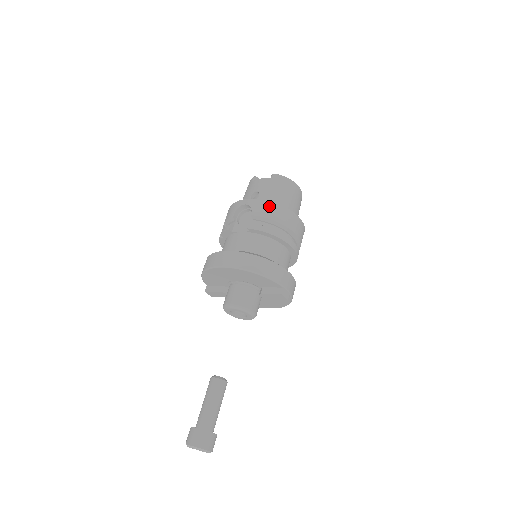
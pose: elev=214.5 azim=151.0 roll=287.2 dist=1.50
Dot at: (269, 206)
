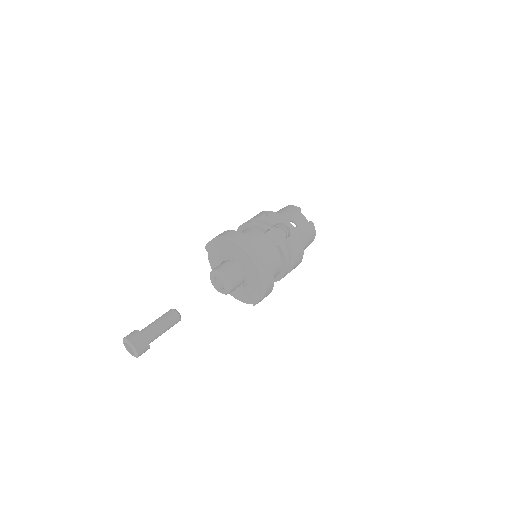
Dot at: (299, 244)
